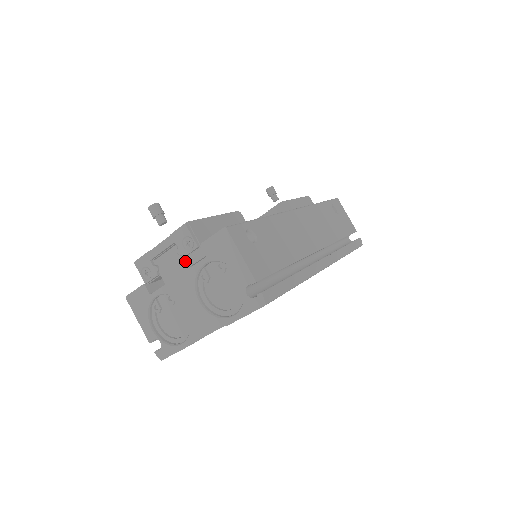
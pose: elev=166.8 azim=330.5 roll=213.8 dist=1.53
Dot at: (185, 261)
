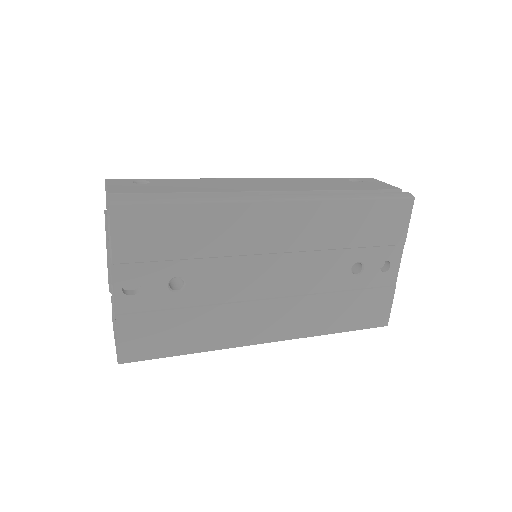
Dot at: occluded
